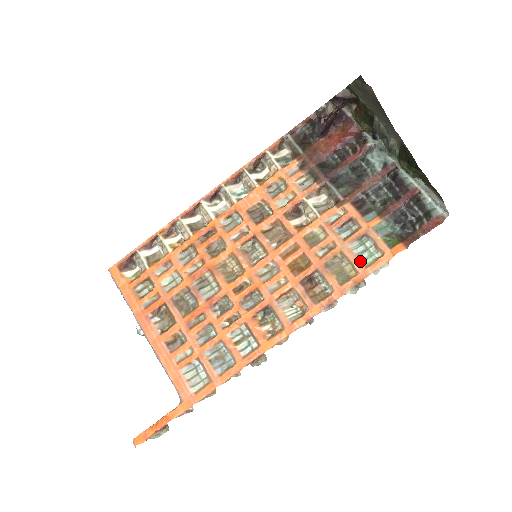
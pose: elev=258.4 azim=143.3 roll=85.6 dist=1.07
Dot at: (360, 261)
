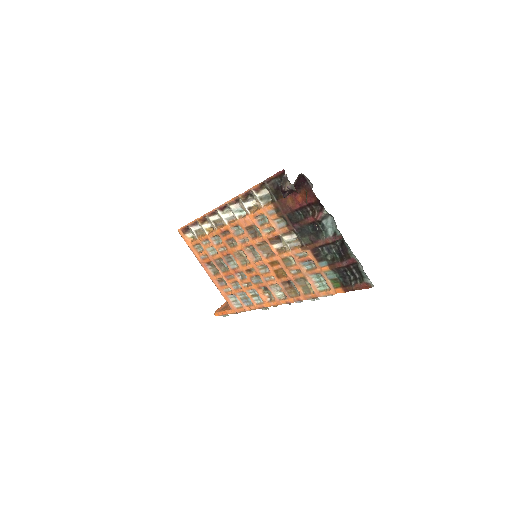
Dot at: (316, 287)
